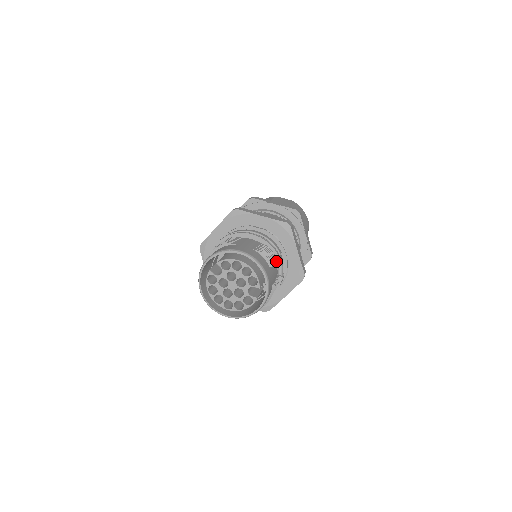
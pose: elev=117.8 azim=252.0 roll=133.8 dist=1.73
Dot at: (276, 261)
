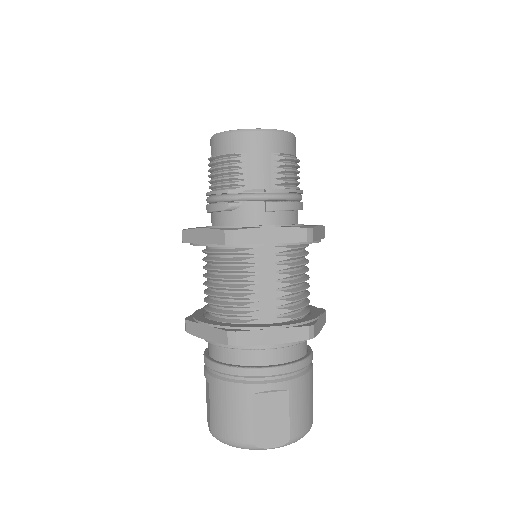
Dot at: occluded
